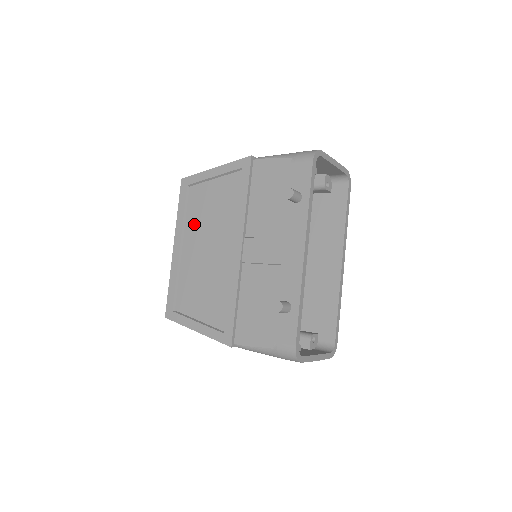
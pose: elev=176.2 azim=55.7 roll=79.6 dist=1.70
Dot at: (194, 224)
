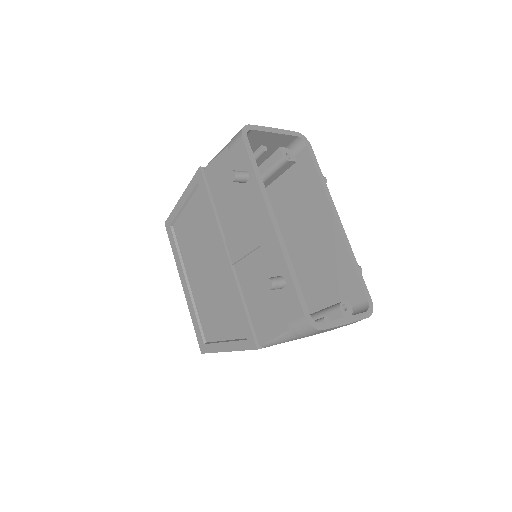
Dot at: (188, 255)
